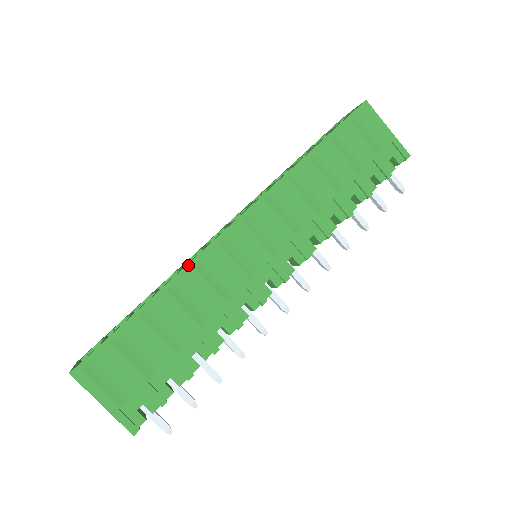
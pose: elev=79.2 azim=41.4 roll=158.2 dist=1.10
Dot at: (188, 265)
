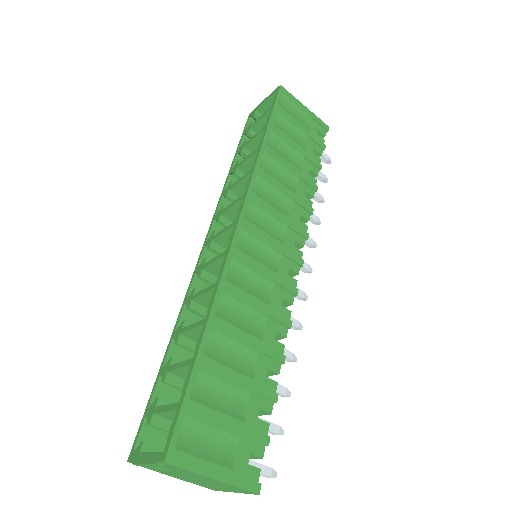
Dot at: (221, 281)
